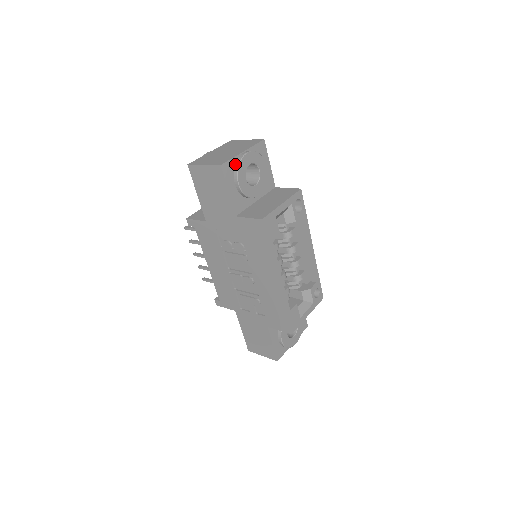
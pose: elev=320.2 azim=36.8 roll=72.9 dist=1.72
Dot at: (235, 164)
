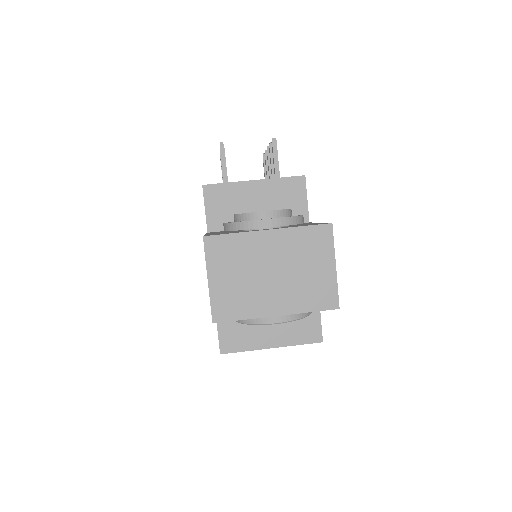
Dot at: occluded
